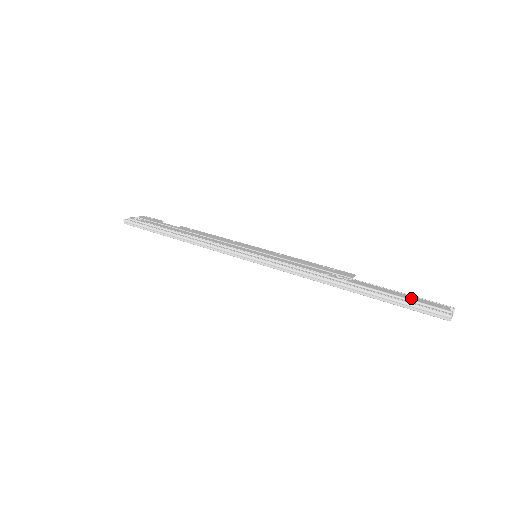
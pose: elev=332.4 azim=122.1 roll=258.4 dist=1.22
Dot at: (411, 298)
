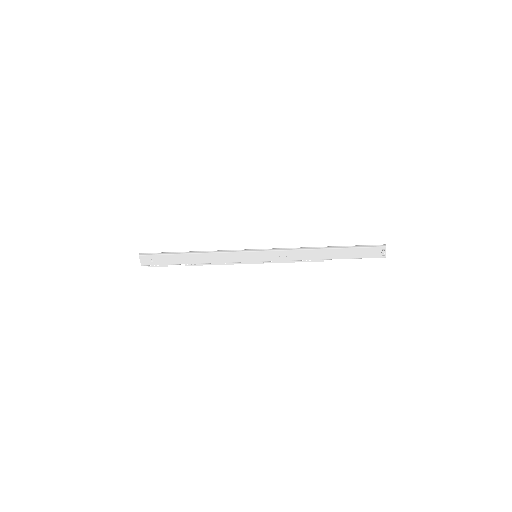
Dot at: occluded
